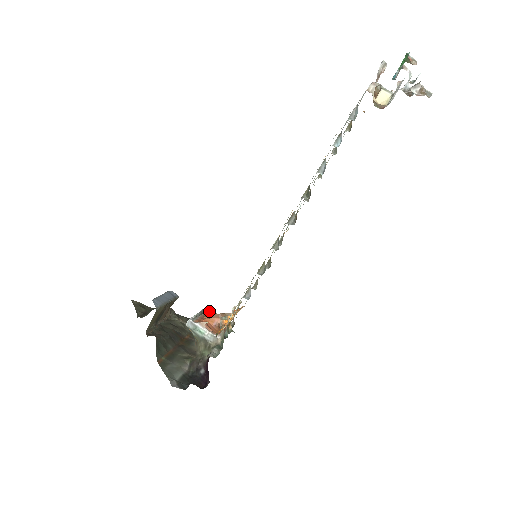
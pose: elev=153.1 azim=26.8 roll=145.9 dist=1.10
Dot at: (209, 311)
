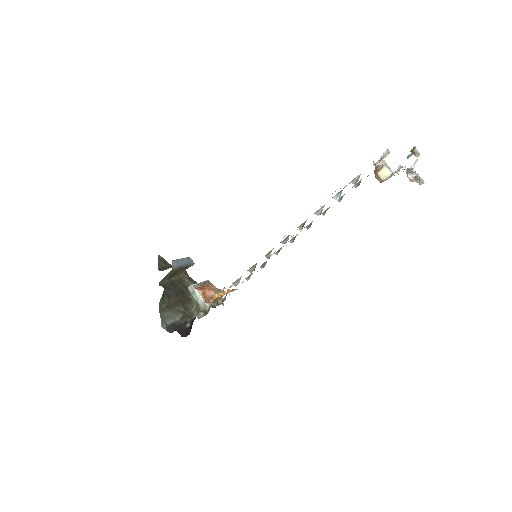
Dot at: (211, 283)
